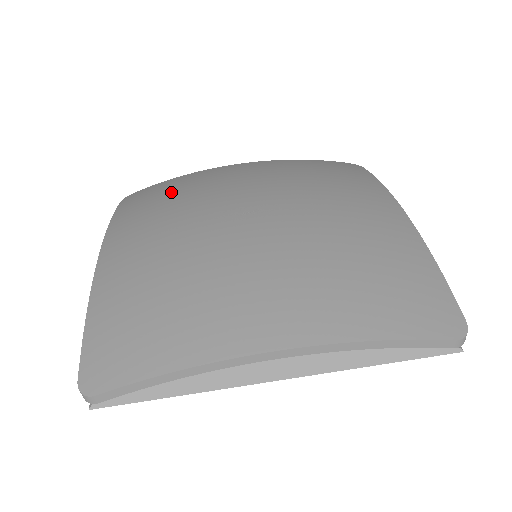
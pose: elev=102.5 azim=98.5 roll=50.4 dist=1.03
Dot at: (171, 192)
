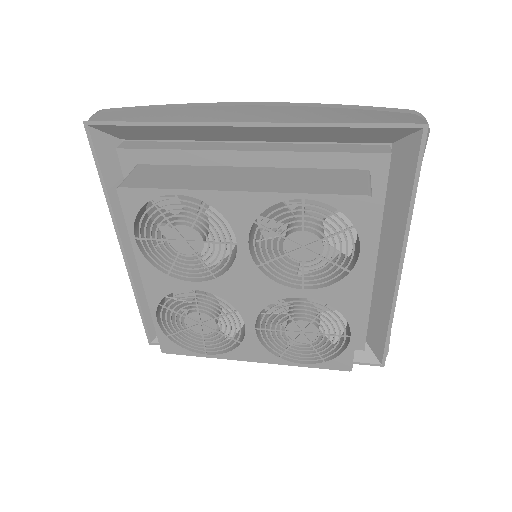
Dot at: occluded
